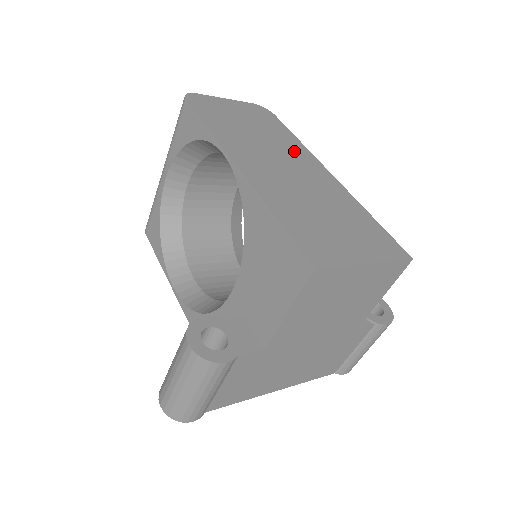
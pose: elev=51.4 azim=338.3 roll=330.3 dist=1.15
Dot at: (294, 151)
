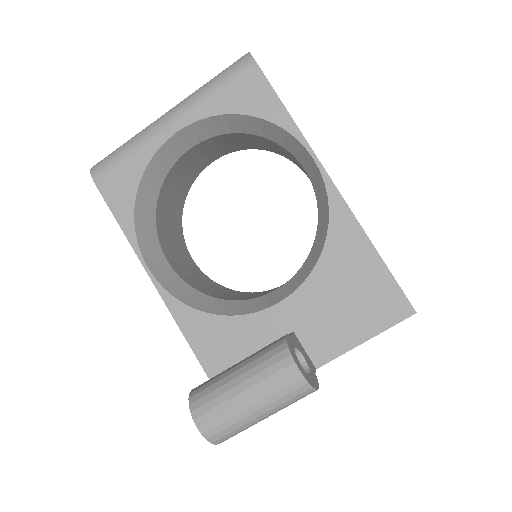
Dot at: occluded
